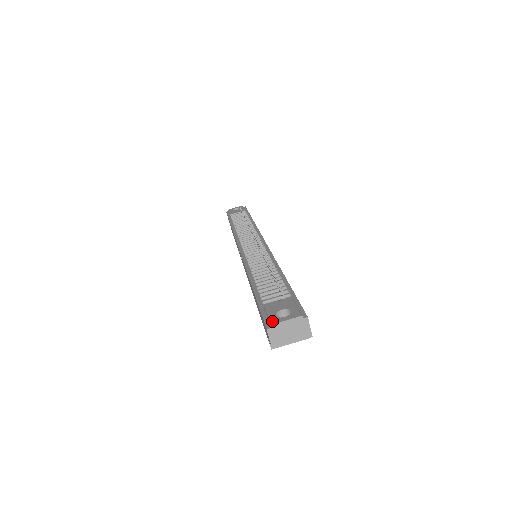
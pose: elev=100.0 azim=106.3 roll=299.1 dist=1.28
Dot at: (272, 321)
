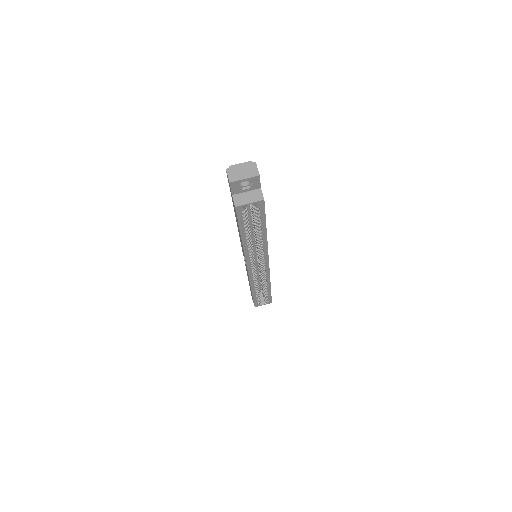
Dot at: (231, 168)
